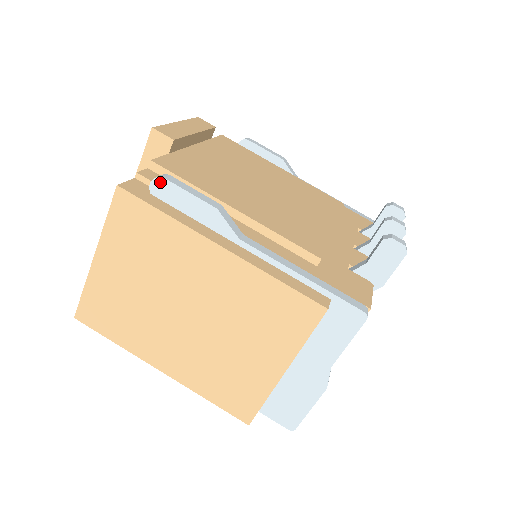
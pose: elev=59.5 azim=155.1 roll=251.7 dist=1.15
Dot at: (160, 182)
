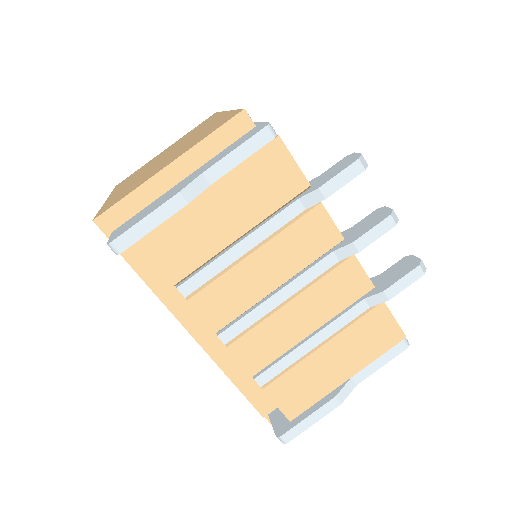
Dot at: occluded
